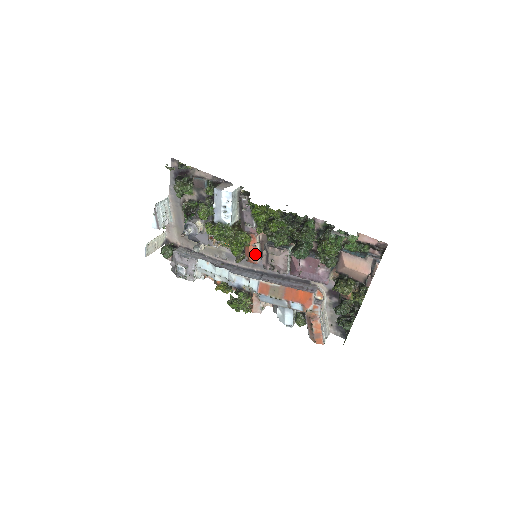
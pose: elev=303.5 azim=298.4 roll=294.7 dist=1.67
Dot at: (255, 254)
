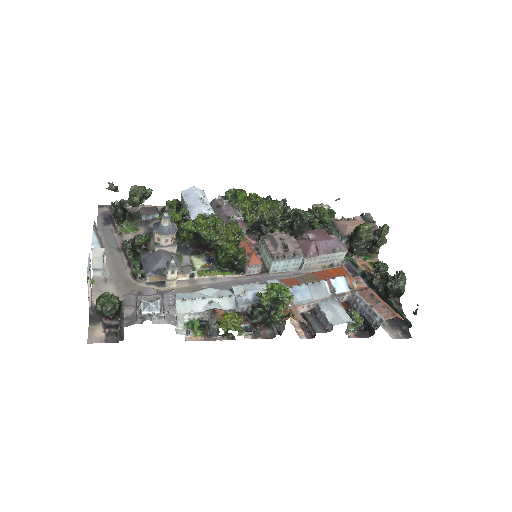
Dot at: (255, 251)
